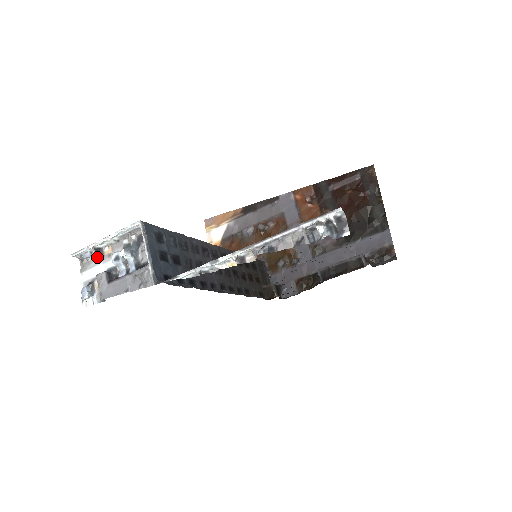
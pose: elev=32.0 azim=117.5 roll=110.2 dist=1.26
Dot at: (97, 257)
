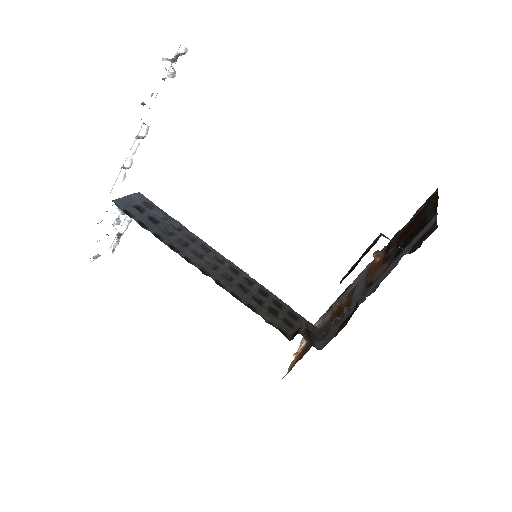
Dot at: (117, 238)
